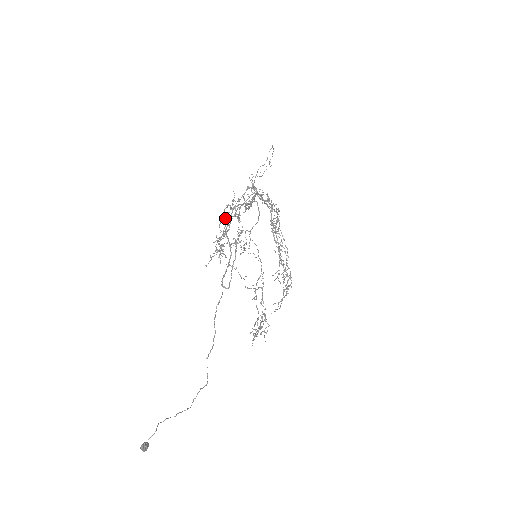
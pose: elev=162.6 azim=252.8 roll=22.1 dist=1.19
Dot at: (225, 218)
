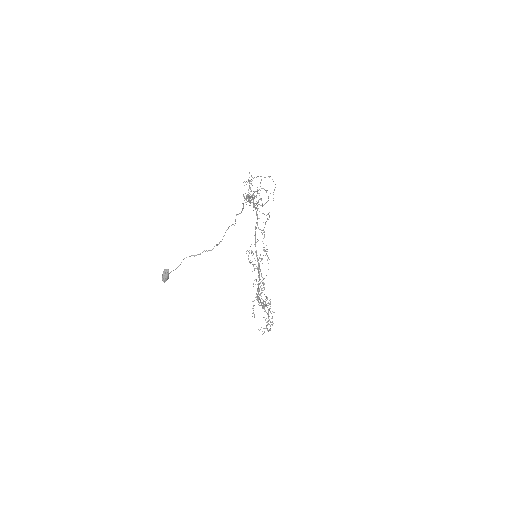
Dot at: occluded
